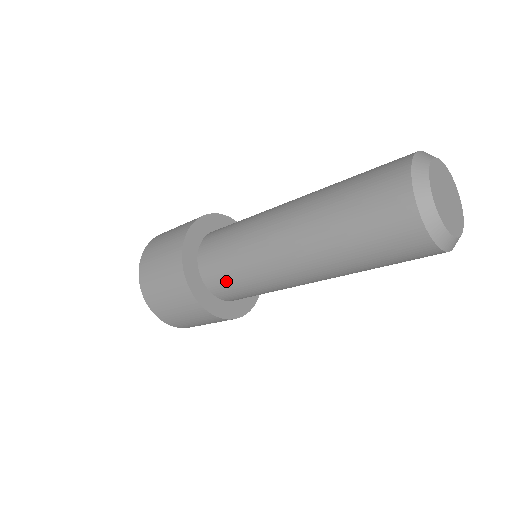
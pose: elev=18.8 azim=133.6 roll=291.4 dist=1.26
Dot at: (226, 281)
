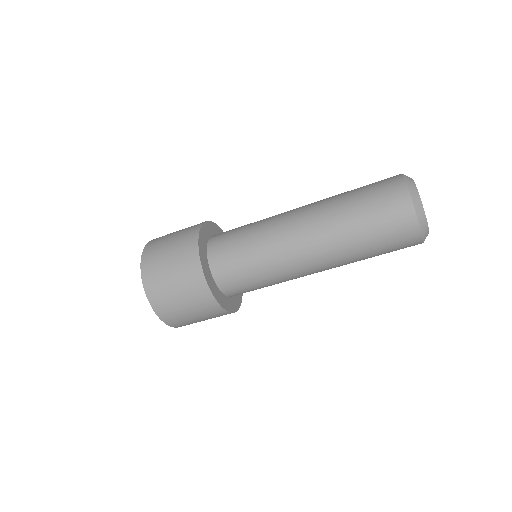
Dot at: (248, 289)
